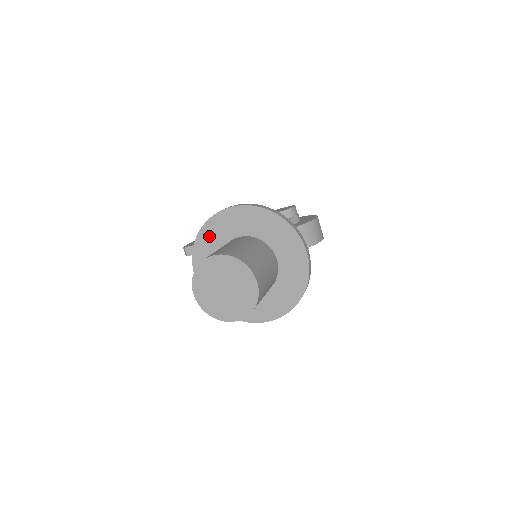
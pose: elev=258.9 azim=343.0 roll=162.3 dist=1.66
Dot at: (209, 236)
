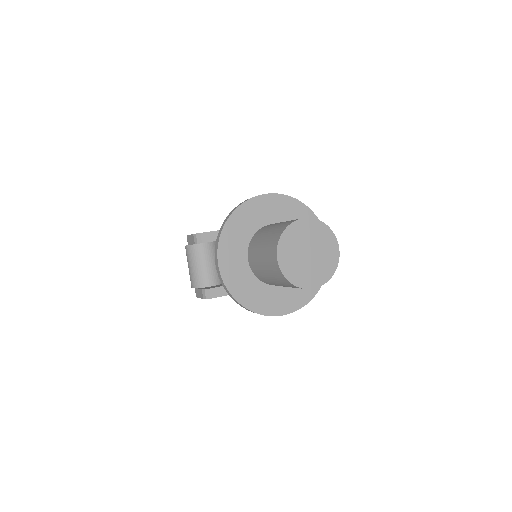
Dot at: (242, 219)
